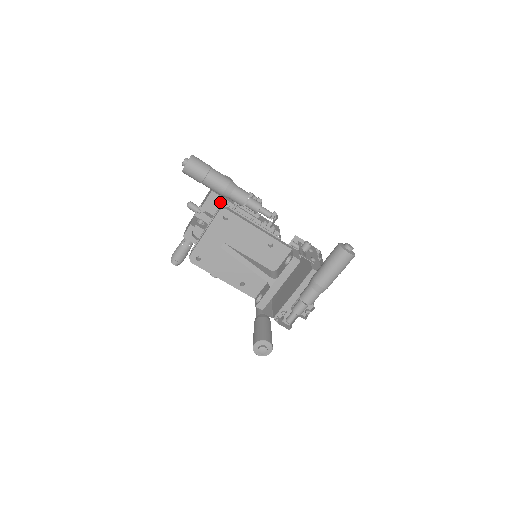
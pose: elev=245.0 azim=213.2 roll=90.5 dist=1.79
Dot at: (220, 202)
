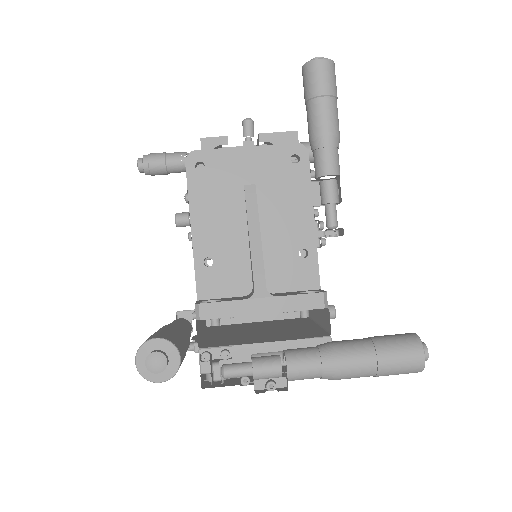
Dot at: occluded
